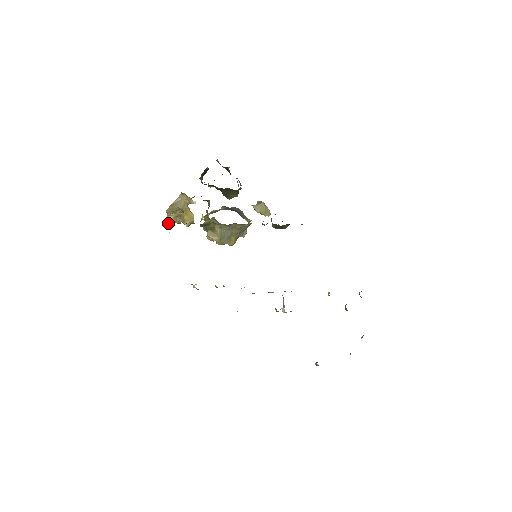
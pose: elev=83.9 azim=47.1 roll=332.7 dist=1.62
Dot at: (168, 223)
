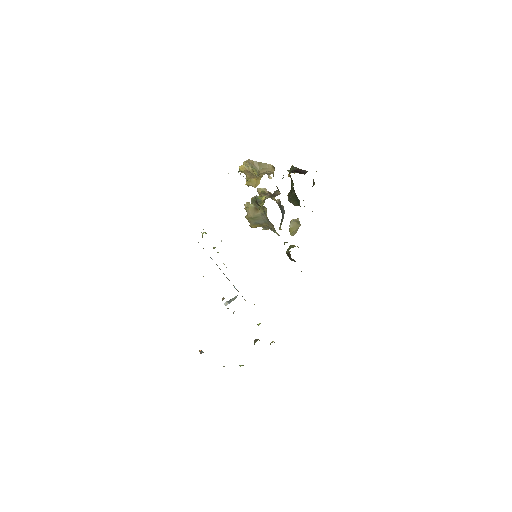
Dot at: (240, 168)
